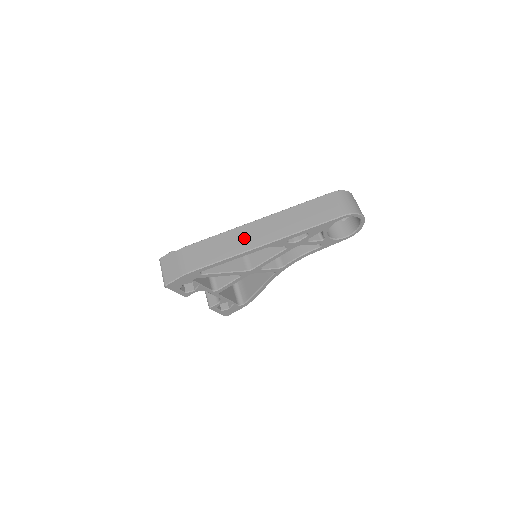
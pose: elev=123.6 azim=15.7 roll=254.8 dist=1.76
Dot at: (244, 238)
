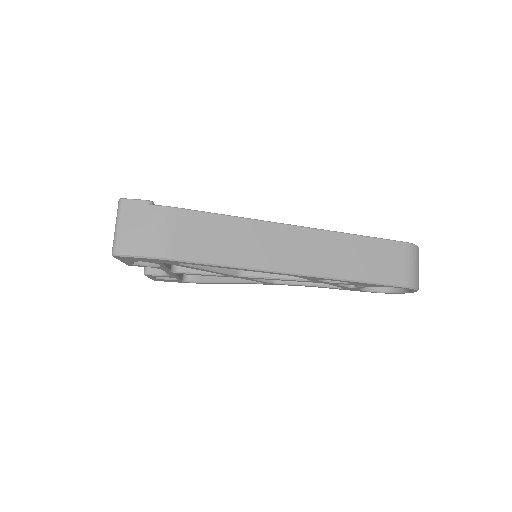
Dot at: (270, 246)
